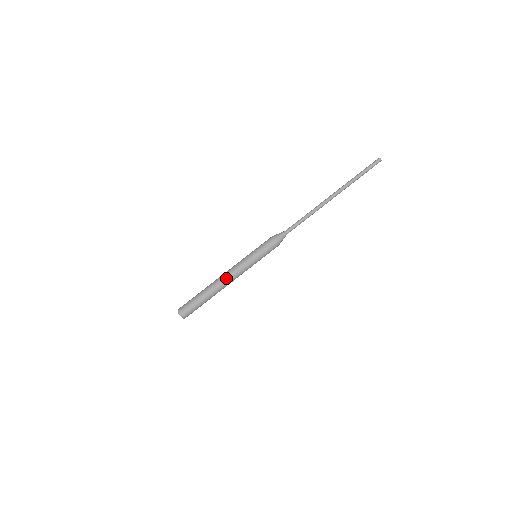
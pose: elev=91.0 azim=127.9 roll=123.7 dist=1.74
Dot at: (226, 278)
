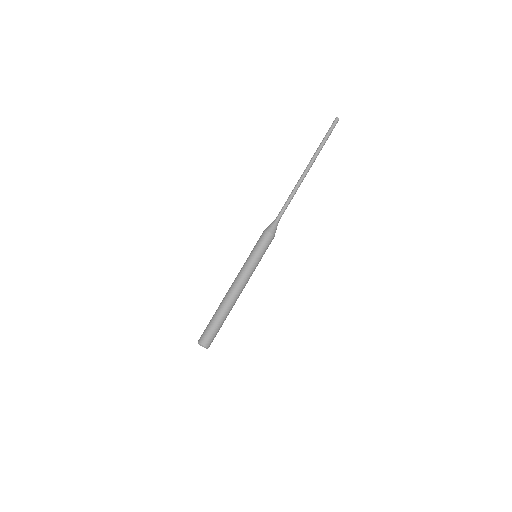
Dot at: (231, 287)
